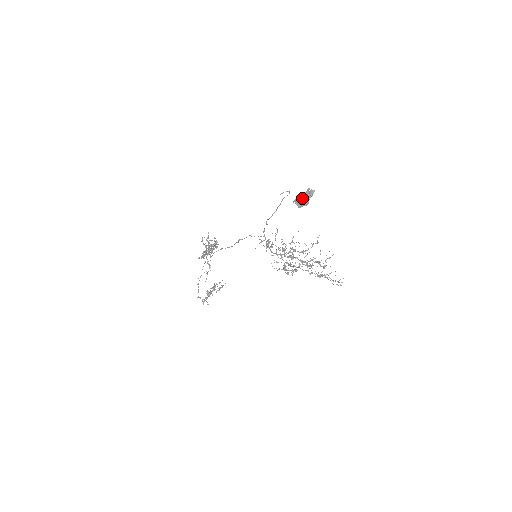
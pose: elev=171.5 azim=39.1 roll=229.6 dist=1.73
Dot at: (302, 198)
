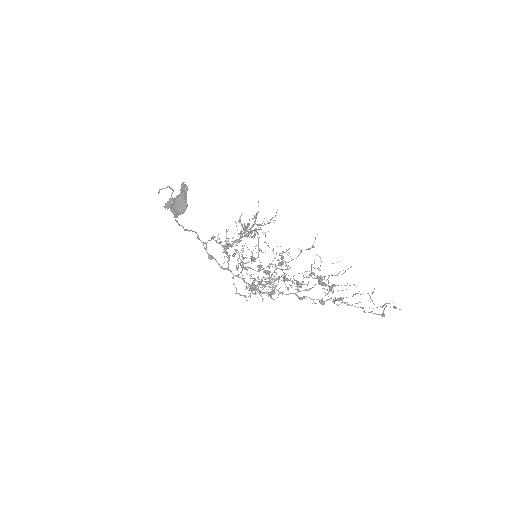
Dot at: (175, 200)
